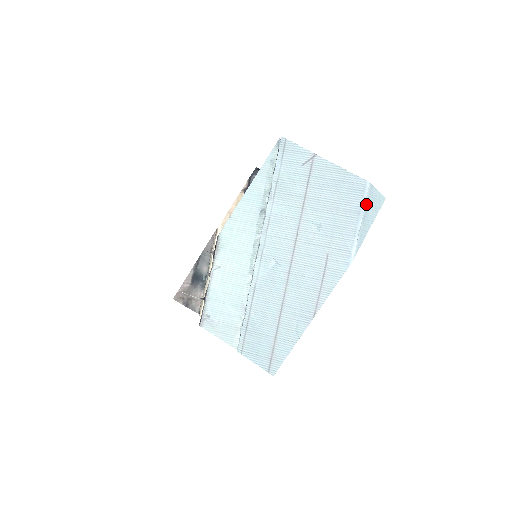
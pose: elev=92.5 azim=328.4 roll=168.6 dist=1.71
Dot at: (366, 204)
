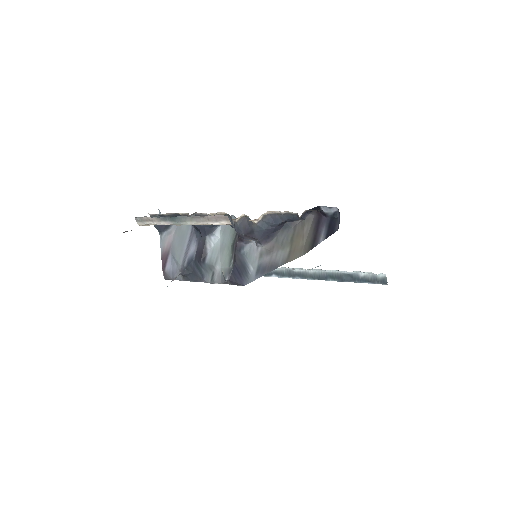
Dot at: occluded
